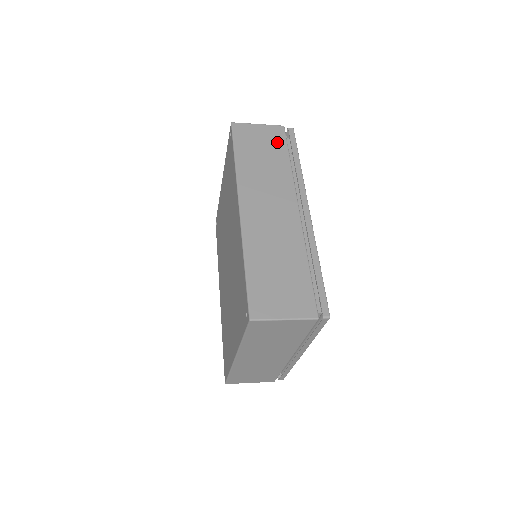
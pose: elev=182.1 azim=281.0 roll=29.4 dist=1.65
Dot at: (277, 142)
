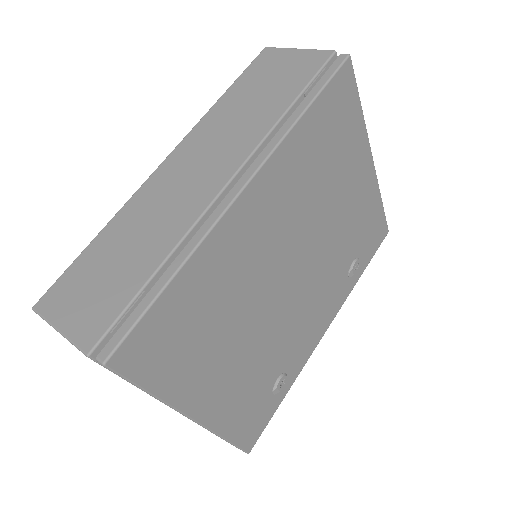
Dot at: (299, 75)
